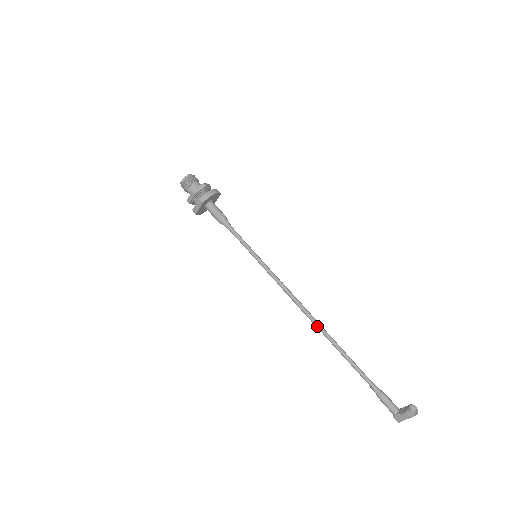
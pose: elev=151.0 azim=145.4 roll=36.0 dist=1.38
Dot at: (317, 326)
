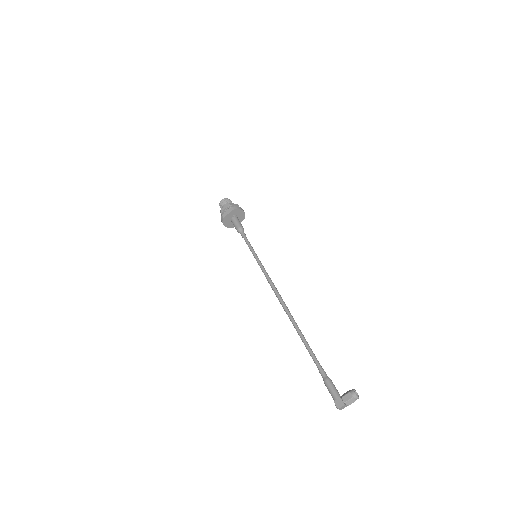
Dot at: (288, 312)
